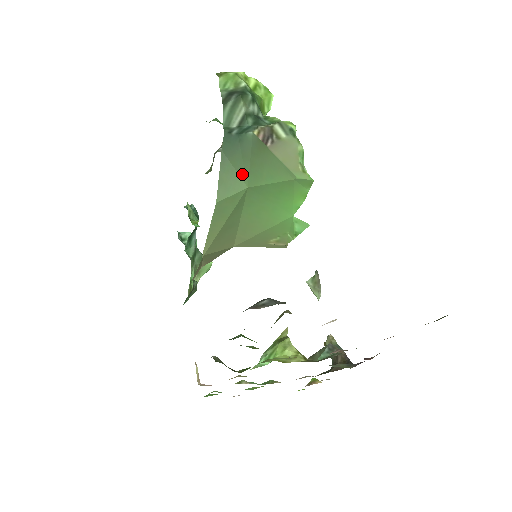
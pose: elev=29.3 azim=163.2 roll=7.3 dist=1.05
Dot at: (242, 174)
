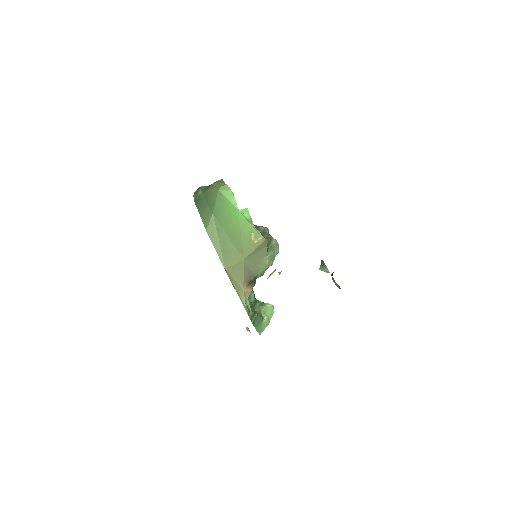
Dot at: (208, 210)
